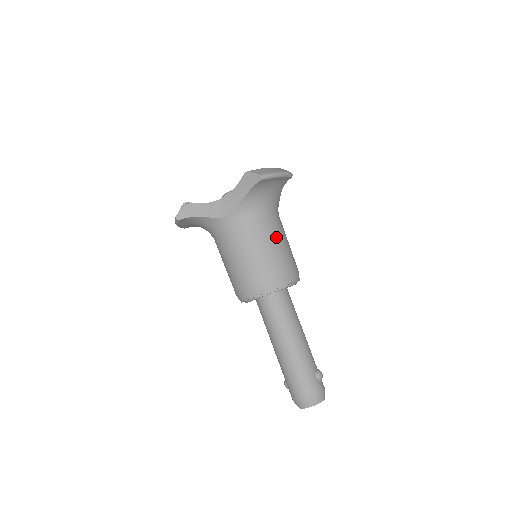
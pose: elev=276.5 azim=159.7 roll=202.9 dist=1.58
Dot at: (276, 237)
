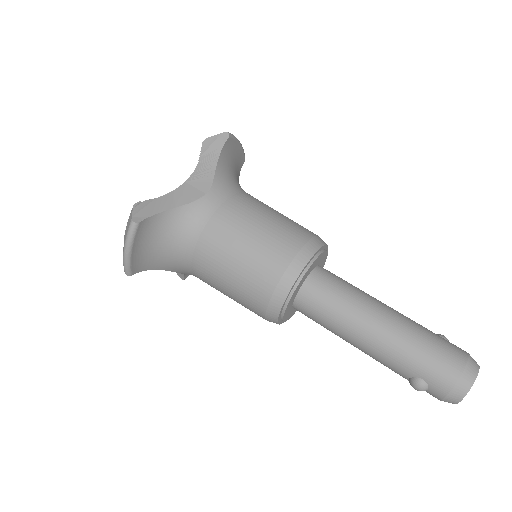
Dot at: occluded
